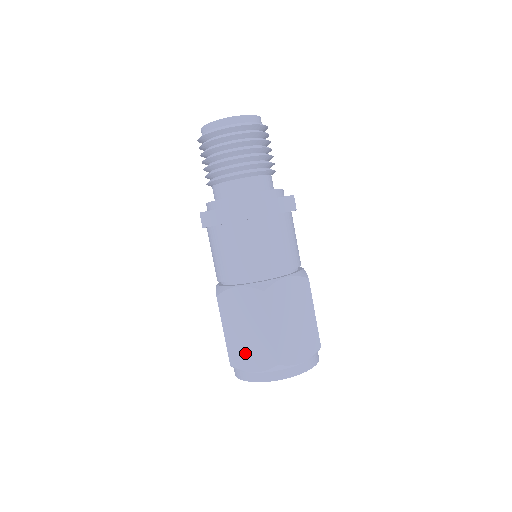
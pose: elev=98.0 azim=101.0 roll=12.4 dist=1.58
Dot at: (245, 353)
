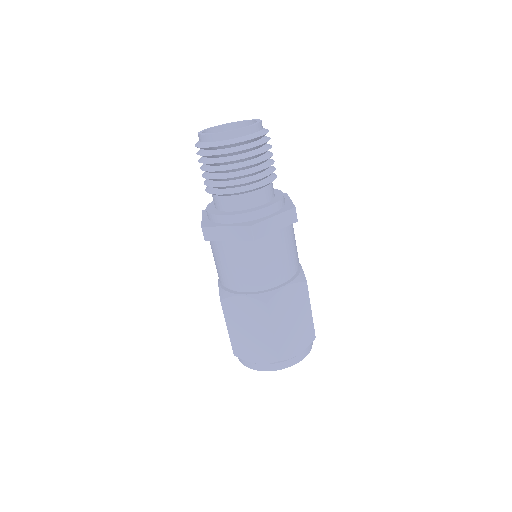
Dot at: (248, 348)
